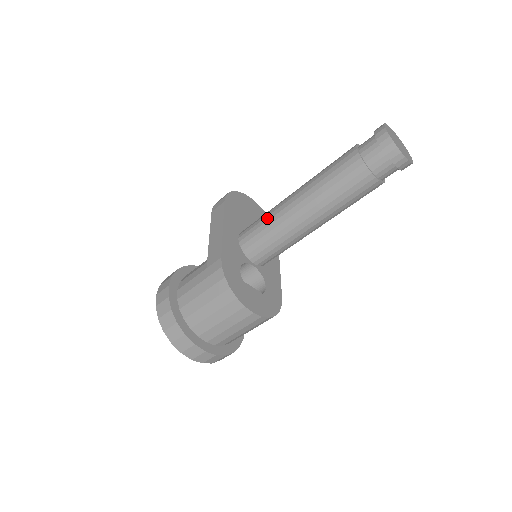
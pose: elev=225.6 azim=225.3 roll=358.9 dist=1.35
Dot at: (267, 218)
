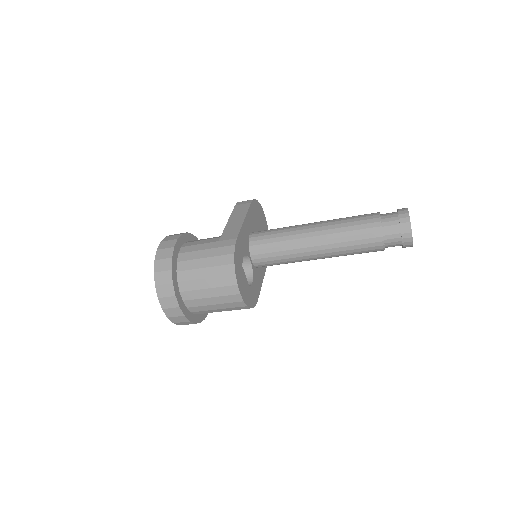
Dot at: (283, 230)
